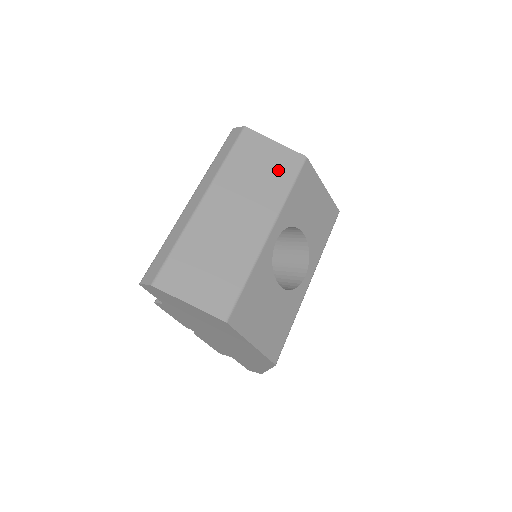
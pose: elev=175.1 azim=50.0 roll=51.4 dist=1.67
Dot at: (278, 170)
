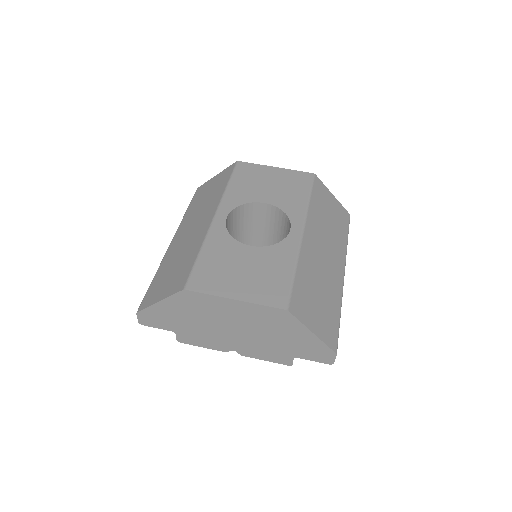
Dot at: (218, 185)
